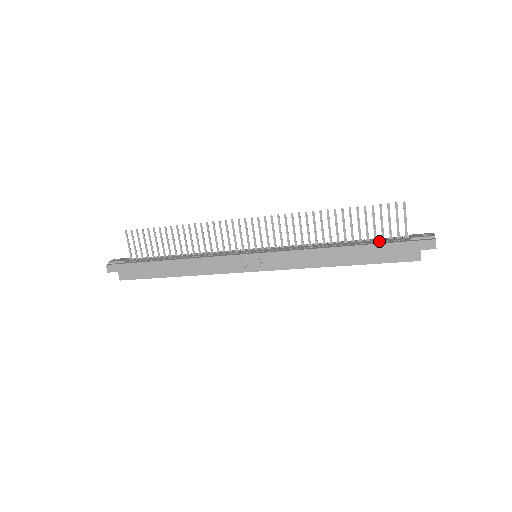
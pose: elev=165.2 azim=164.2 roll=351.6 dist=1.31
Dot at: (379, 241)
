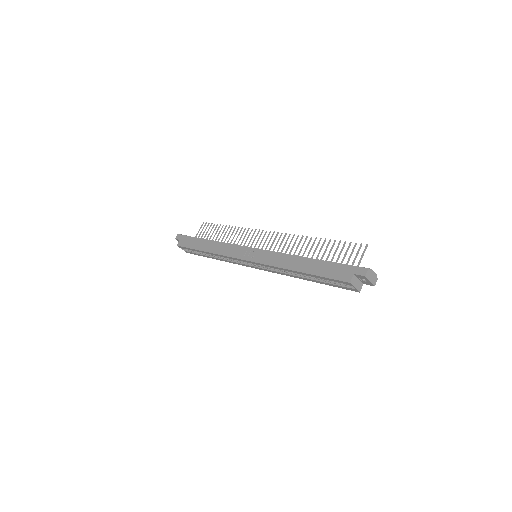
Dot at: (332, 262)
